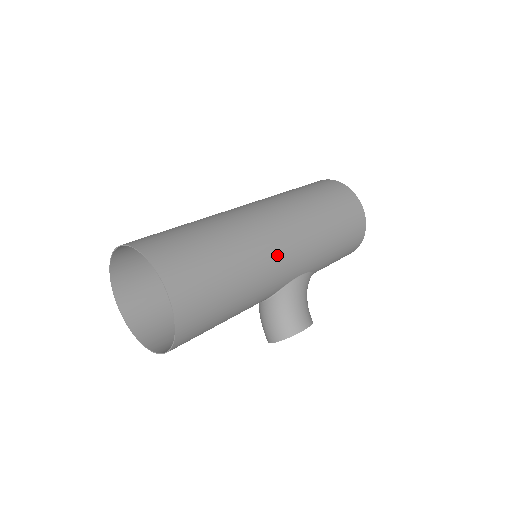
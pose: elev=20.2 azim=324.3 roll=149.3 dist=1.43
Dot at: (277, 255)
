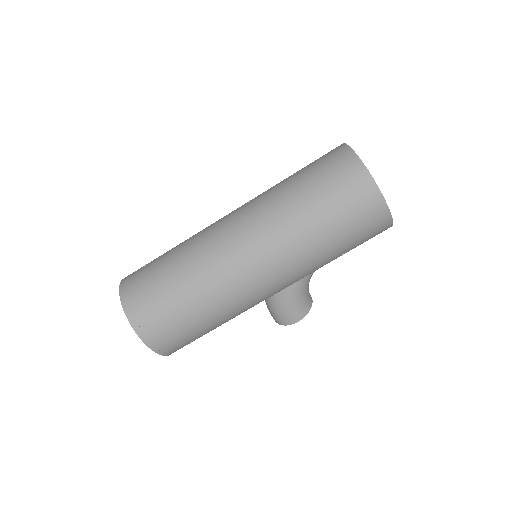
Dot at: (254, 294)
